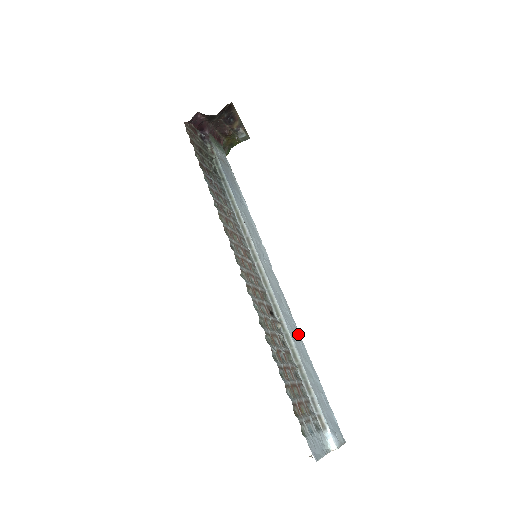
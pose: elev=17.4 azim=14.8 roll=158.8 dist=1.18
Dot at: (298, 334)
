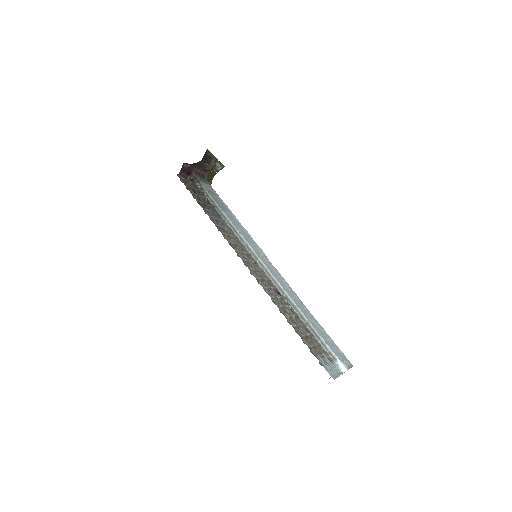
Dot at: (301, 302)
